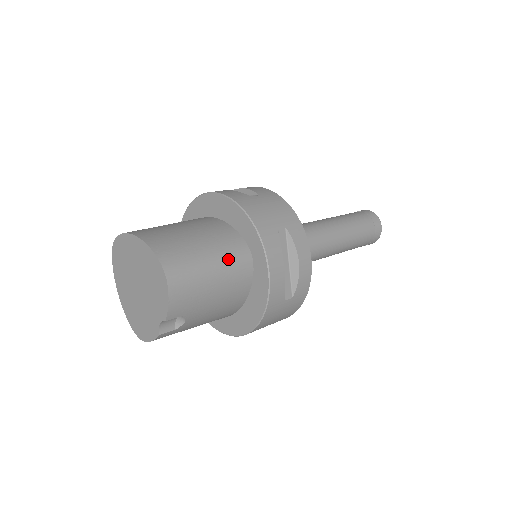
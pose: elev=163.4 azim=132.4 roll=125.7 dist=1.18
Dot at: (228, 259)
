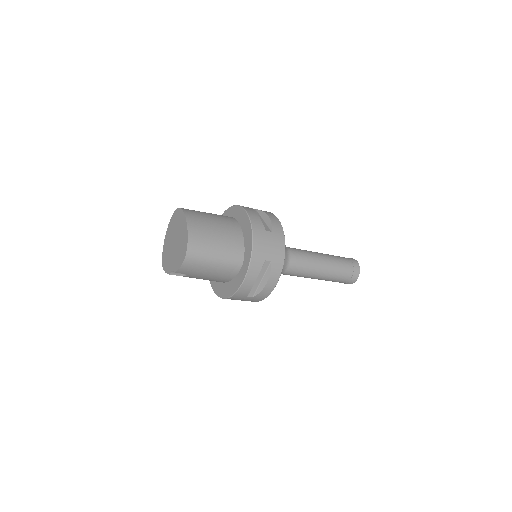
Dot at: (227, 261)
